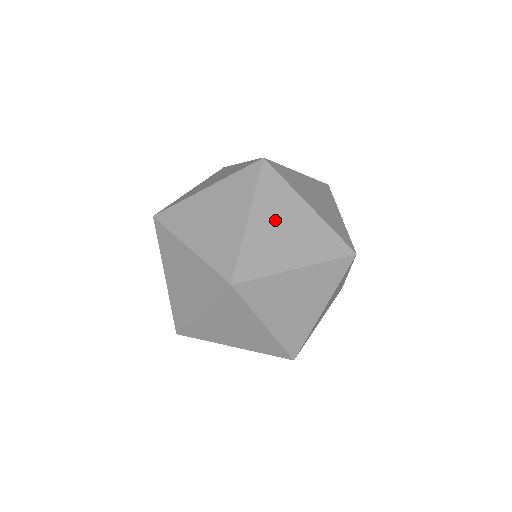
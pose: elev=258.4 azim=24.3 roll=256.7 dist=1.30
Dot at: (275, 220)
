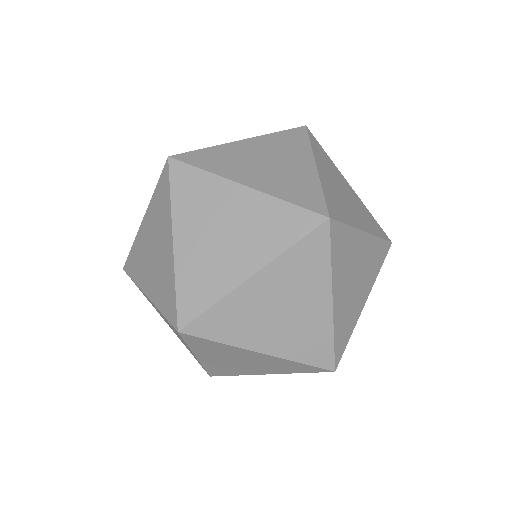
Dot at: (348, 278)
